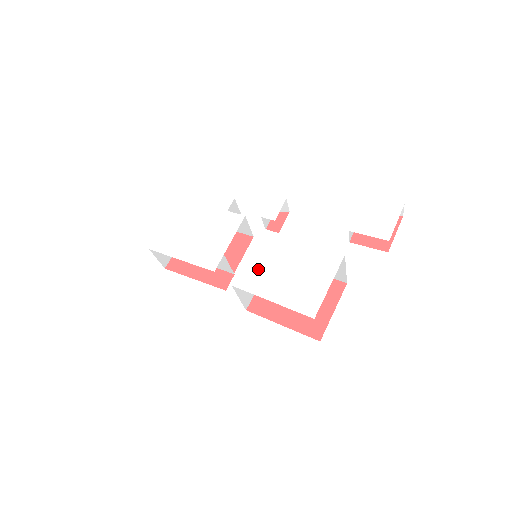
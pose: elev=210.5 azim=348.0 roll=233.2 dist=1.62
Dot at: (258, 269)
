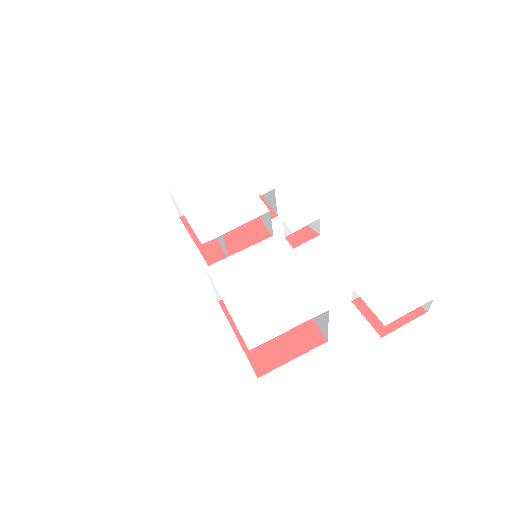
Dot at: (240, 268)
